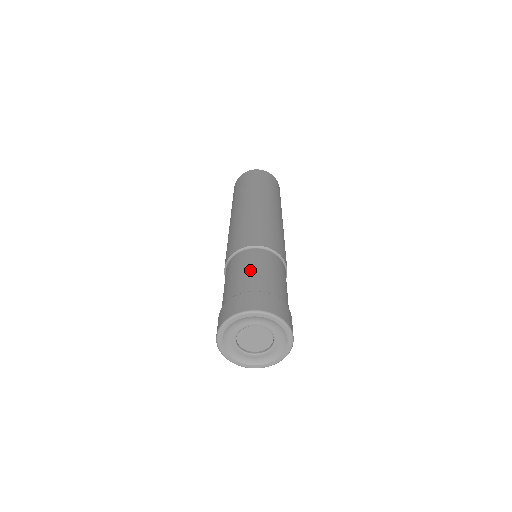
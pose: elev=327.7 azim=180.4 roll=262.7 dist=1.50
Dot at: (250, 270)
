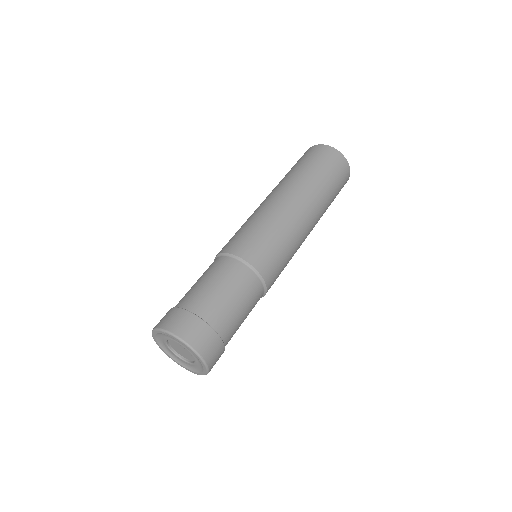
Dot at: (216, 287)
